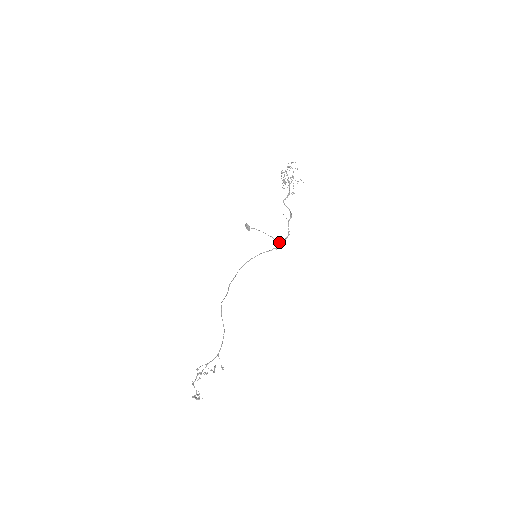
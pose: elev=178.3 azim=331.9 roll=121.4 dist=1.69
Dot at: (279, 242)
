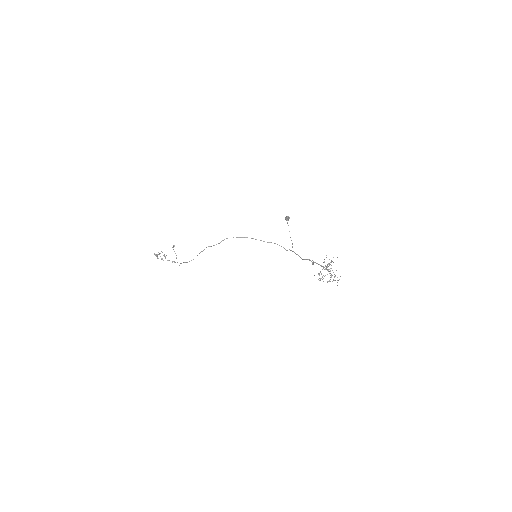
Dot at: occluded
